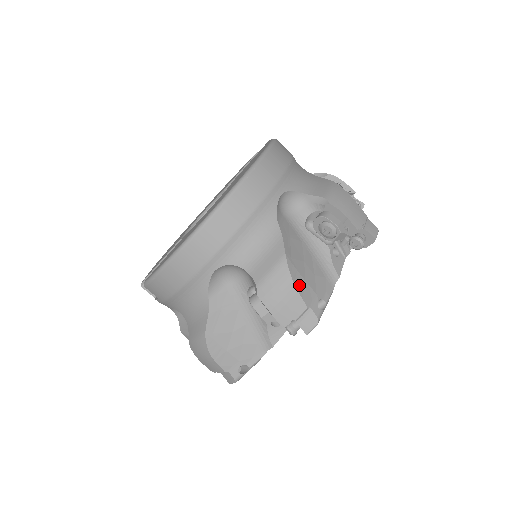
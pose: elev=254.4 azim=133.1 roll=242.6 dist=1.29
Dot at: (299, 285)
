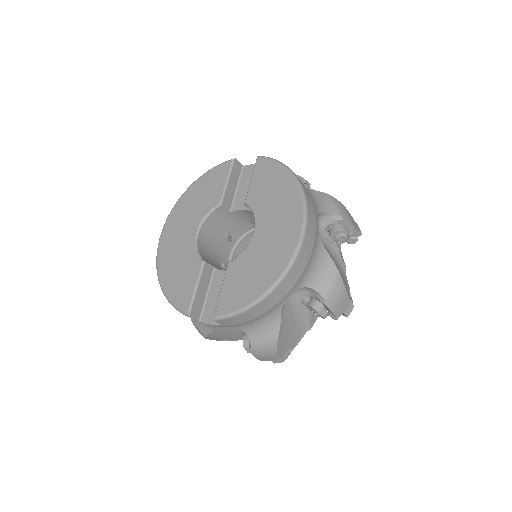
Dot at: occluded
